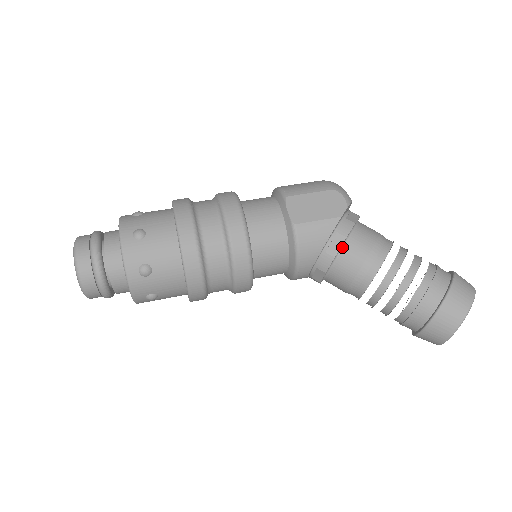
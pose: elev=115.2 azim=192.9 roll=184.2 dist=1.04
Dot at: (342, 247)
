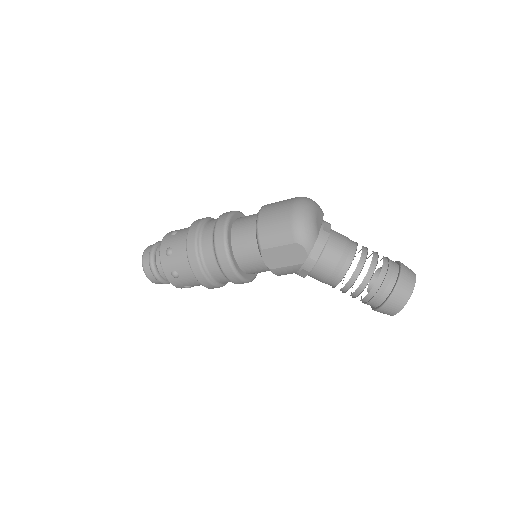
Dot at: (309, 273)
